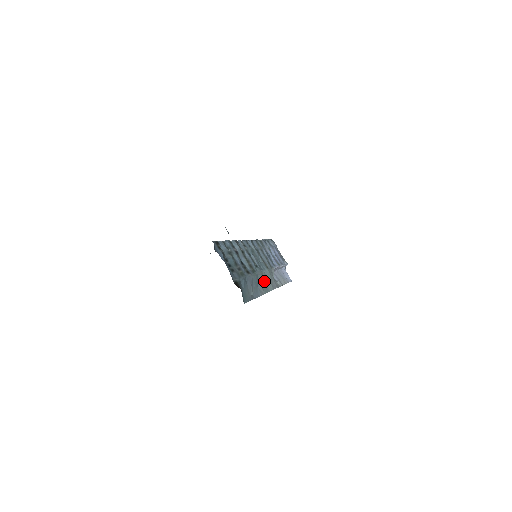
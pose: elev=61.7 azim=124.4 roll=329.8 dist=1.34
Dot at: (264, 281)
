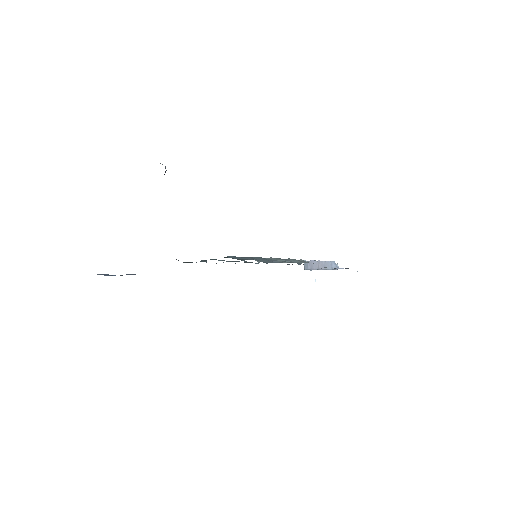
Dot at: (282, 260)
